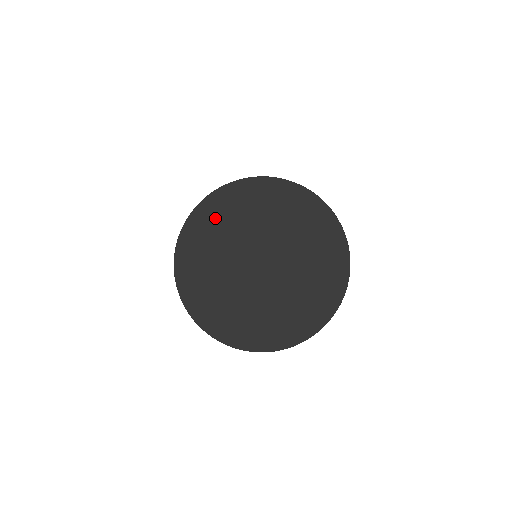
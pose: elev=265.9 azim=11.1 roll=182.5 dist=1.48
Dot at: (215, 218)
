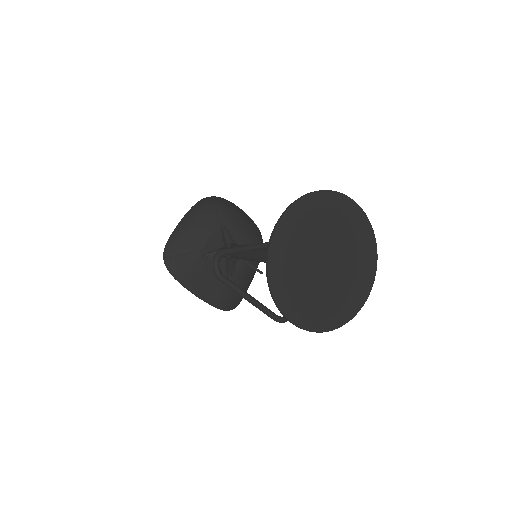
Dot at: (313, 211)
